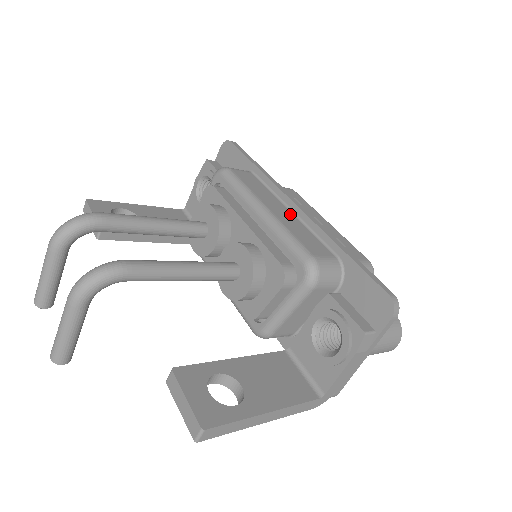
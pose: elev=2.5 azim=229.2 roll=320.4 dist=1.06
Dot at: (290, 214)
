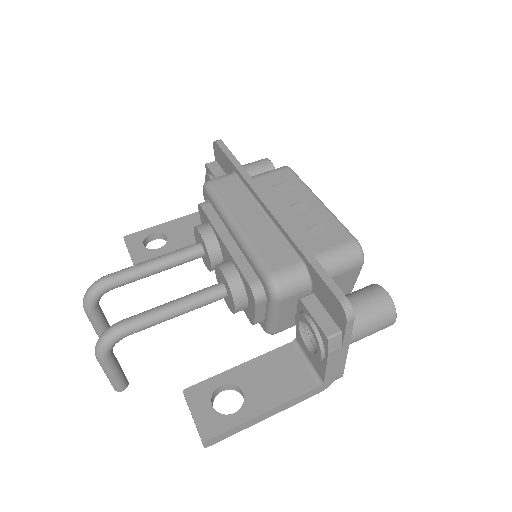
Dot at: (263, 219)
